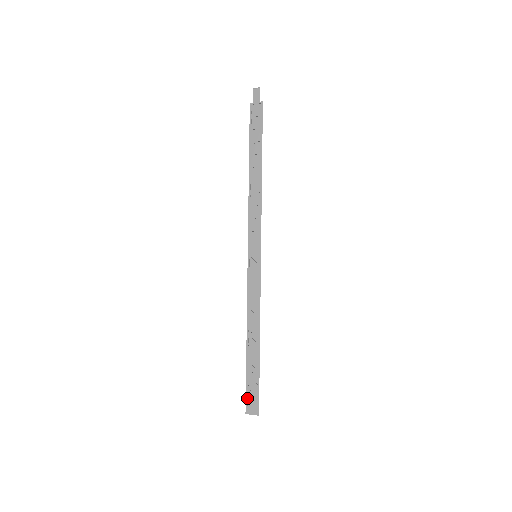
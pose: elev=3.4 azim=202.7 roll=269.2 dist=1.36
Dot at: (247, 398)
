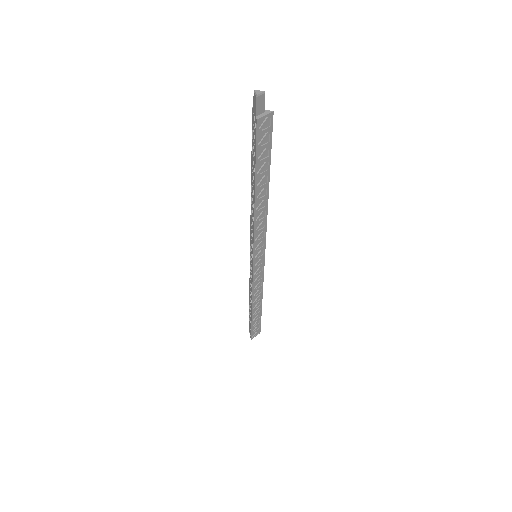
Dot at: (249, 325)
